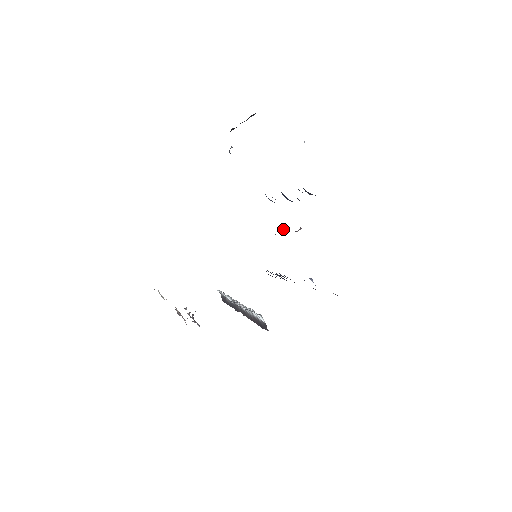
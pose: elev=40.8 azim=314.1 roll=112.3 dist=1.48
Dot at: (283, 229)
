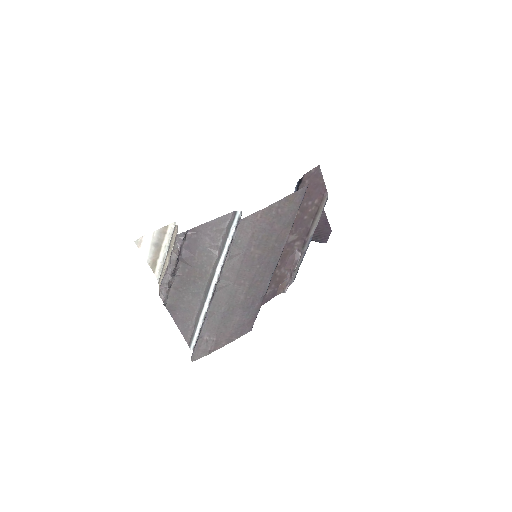
Dot at: (286, 280)
